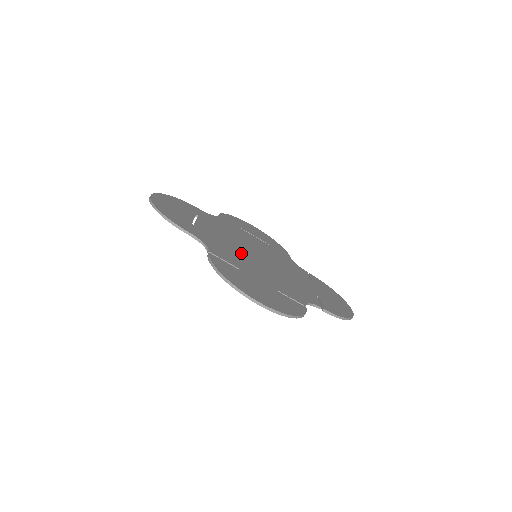
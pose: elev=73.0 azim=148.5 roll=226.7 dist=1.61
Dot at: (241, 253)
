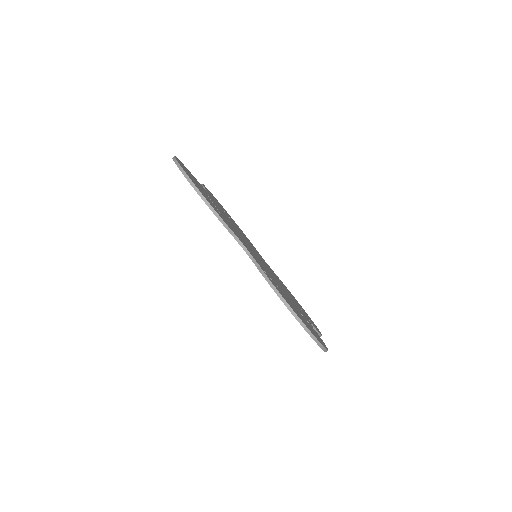
Dot at: (256, 256)
